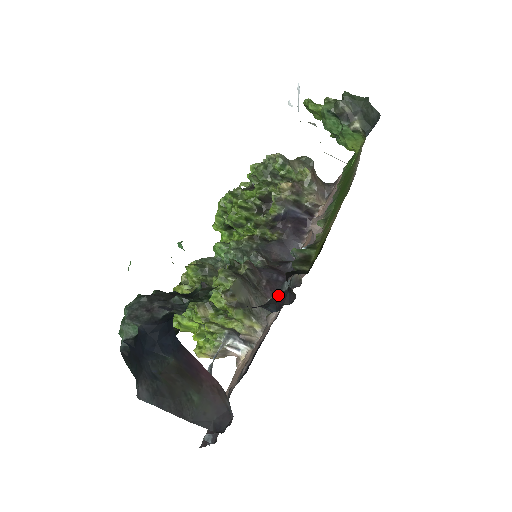
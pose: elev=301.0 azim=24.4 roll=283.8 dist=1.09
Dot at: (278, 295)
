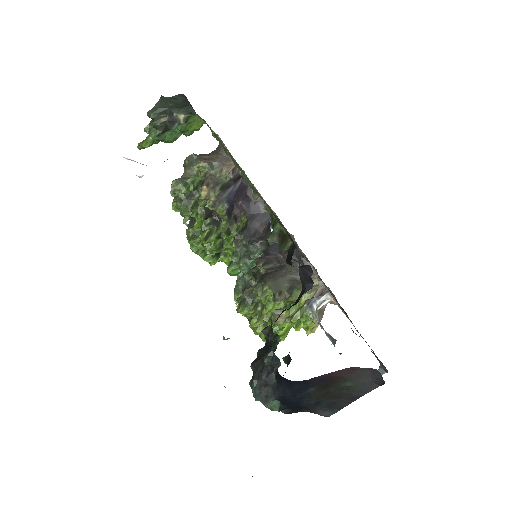
Dot at: (300, 273)
